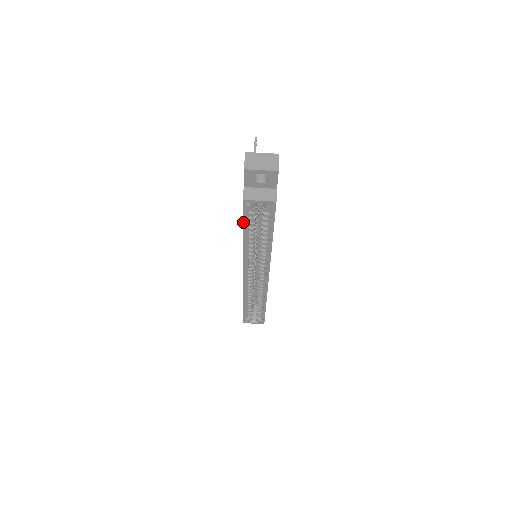
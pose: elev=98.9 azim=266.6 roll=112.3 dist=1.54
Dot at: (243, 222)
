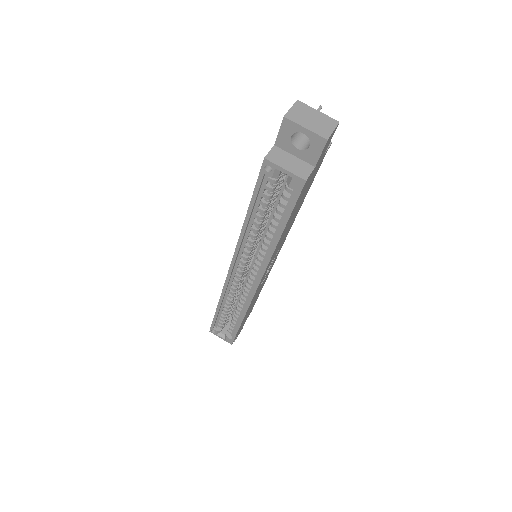
Dot at: (253, 193)
